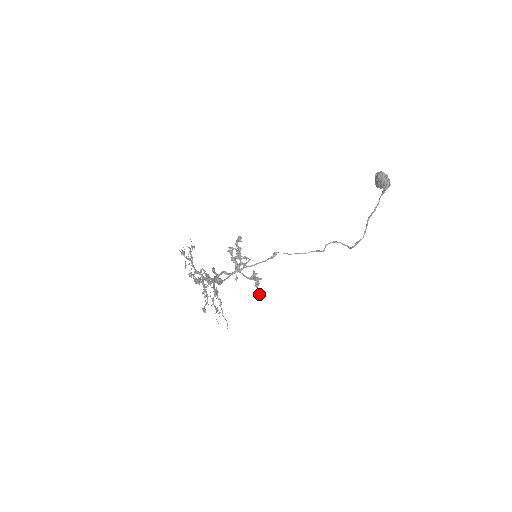
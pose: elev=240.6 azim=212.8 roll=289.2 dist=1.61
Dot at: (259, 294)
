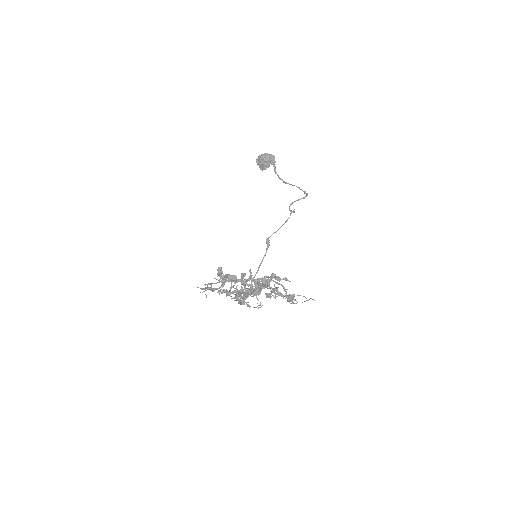
Dot at: (289, 281)
